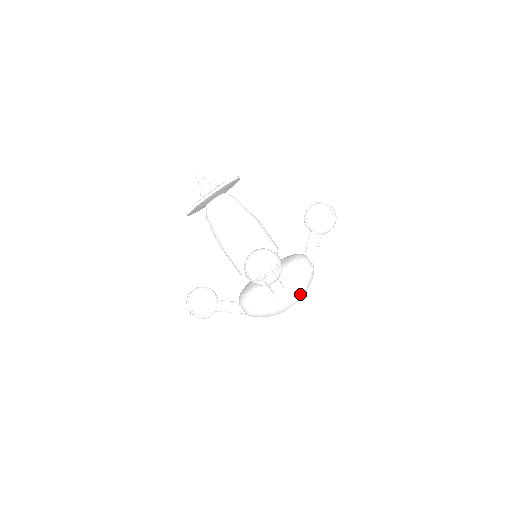
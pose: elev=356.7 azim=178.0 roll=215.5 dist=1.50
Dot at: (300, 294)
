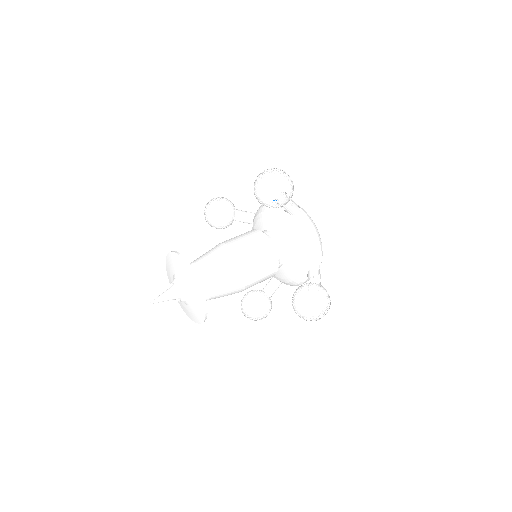
Dot at: occluded
